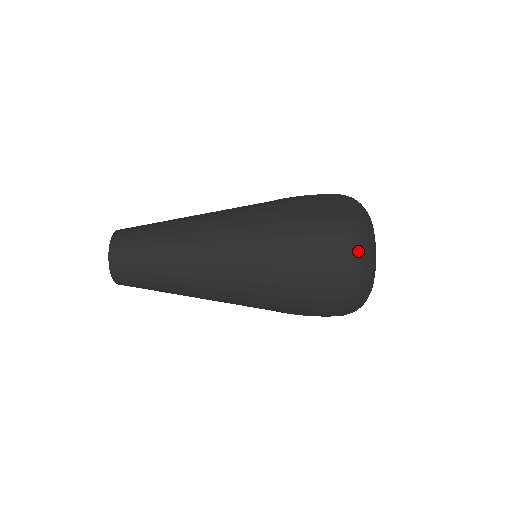
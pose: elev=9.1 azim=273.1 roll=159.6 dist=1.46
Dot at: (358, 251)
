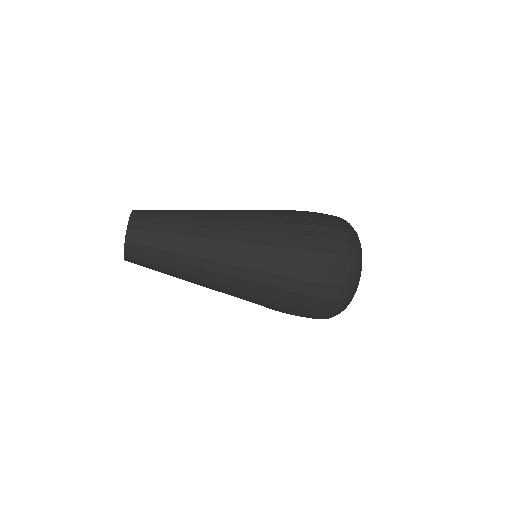
Dot at: (351, 271)
